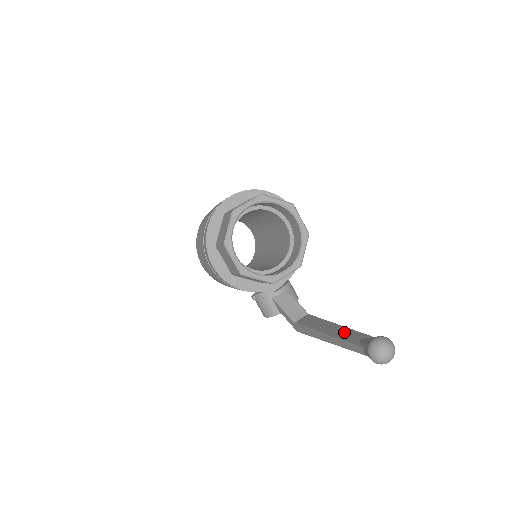
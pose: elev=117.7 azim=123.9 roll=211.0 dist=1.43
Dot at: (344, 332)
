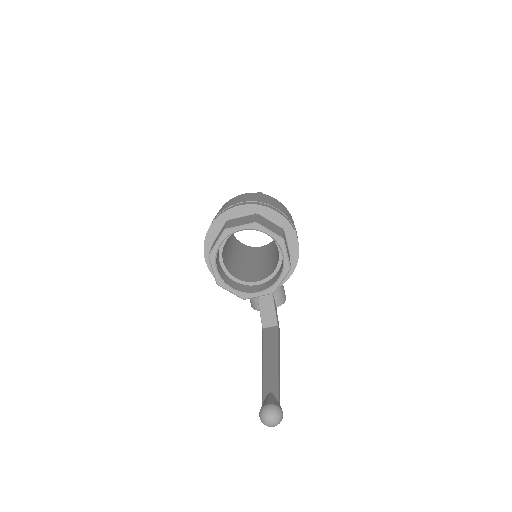
Dot at: (271, 373)
